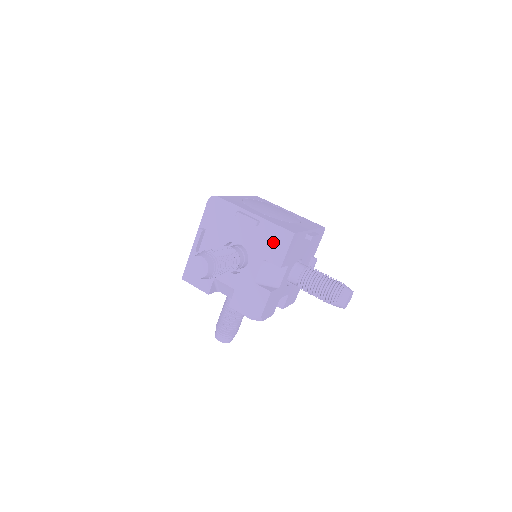
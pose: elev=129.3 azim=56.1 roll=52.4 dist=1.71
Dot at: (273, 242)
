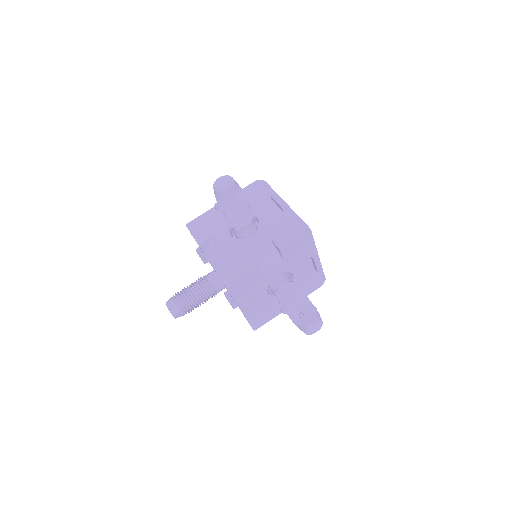
Dot at: (287, 228)
